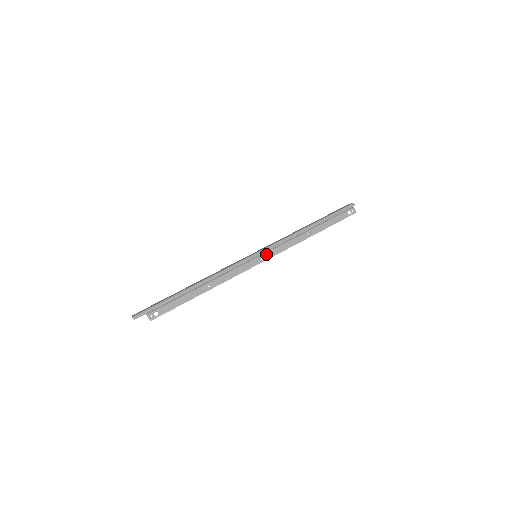
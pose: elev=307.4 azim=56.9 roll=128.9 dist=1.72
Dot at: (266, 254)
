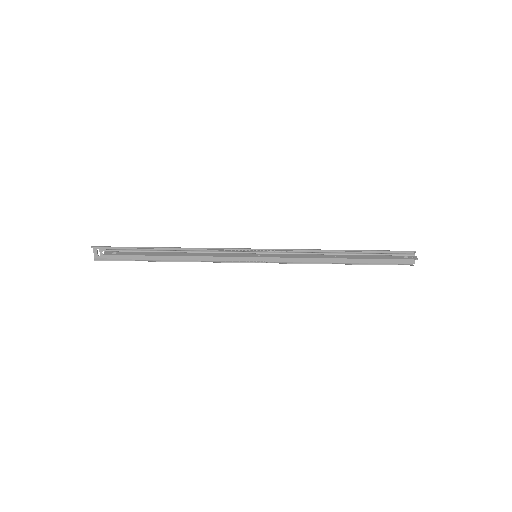
Dot at: (268, 254)
